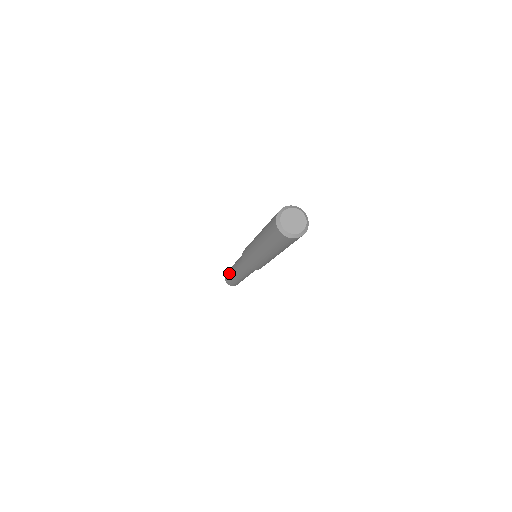
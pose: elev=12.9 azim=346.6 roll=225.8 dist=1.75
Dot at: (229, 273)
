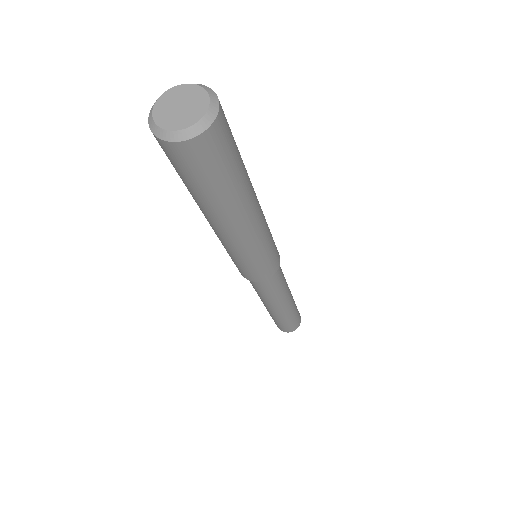
Dot at: occluded
